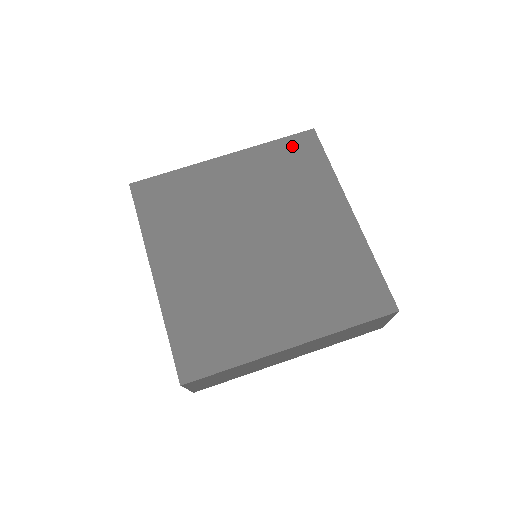
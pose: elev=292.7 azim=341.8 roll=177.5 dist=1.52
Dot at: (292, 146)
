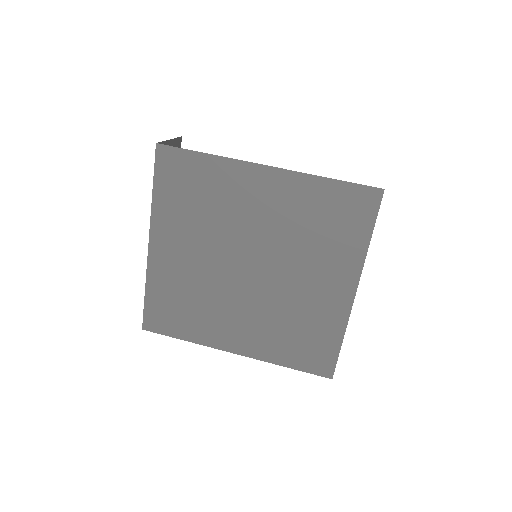
Dot at: (167, 177)
